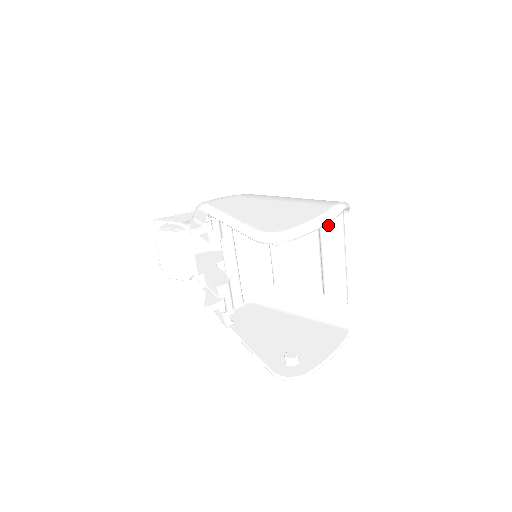
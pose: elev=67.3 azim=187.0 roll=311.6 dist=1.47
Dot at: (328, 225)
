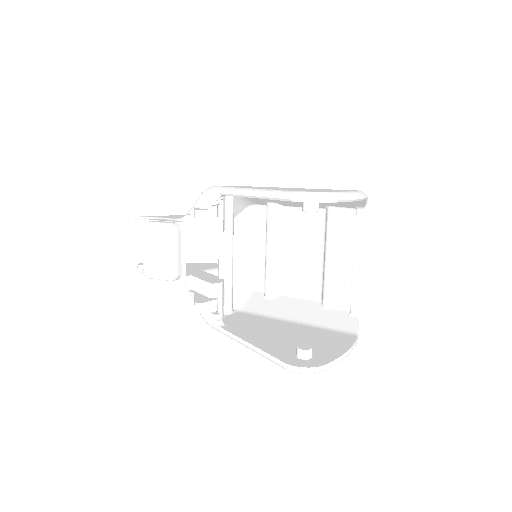
Dot at: (337, 227)
